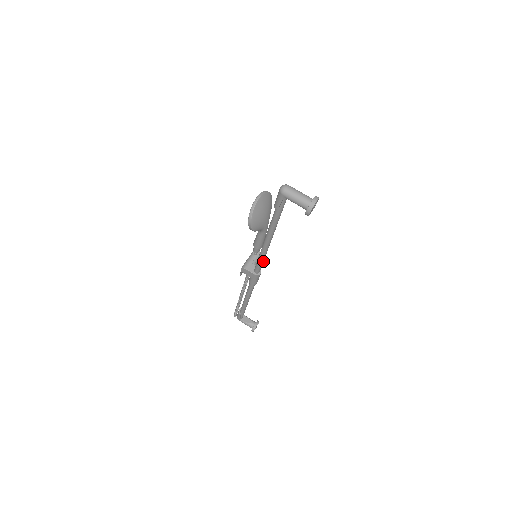
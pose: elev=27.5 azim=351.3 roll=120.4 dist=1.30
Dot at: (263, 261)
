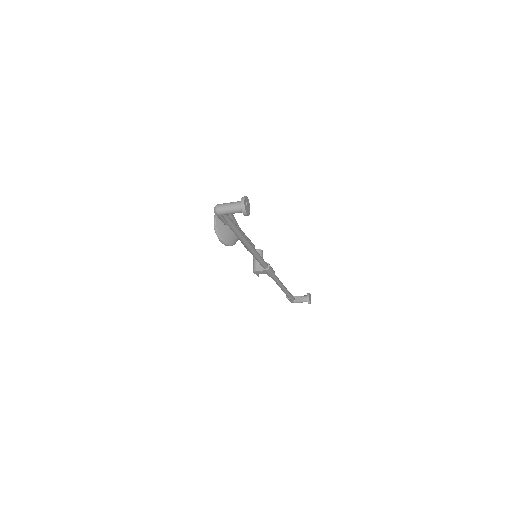
Dot at: (261, 258)
